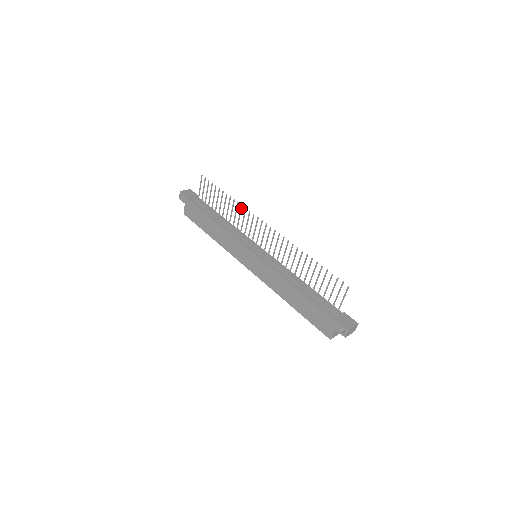
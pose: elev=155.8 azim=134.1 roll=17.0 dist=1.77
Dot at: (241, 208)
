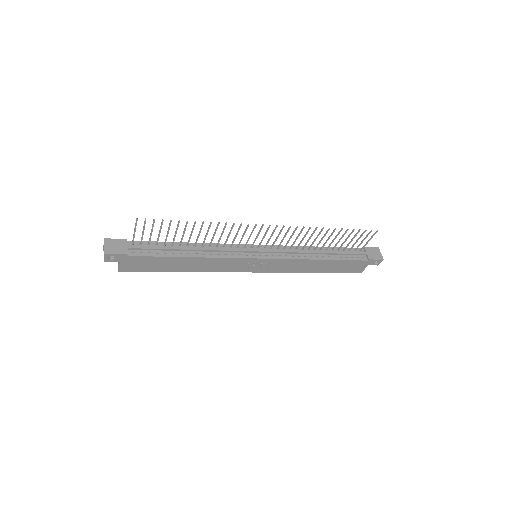
Dot at: occluded
